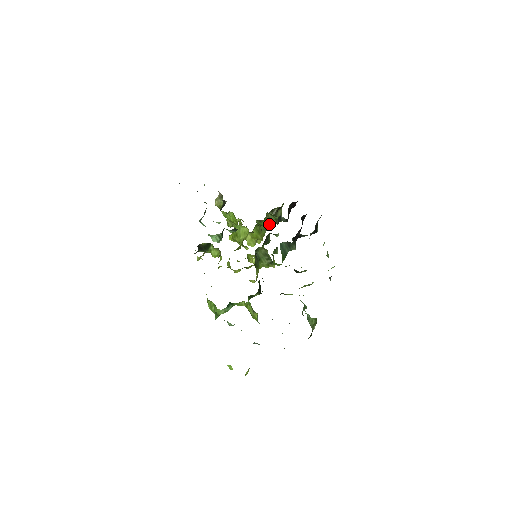
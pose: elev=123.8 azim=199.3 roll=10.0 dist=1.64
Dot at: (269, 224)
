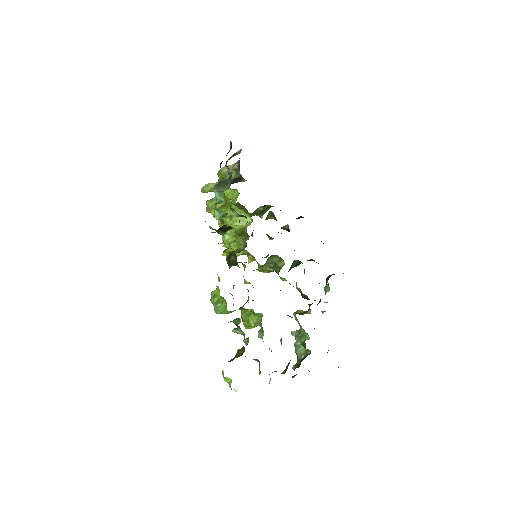
Dot at: (252, 215)
